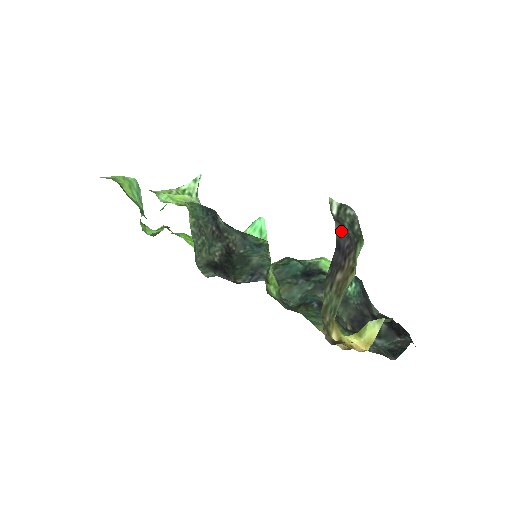
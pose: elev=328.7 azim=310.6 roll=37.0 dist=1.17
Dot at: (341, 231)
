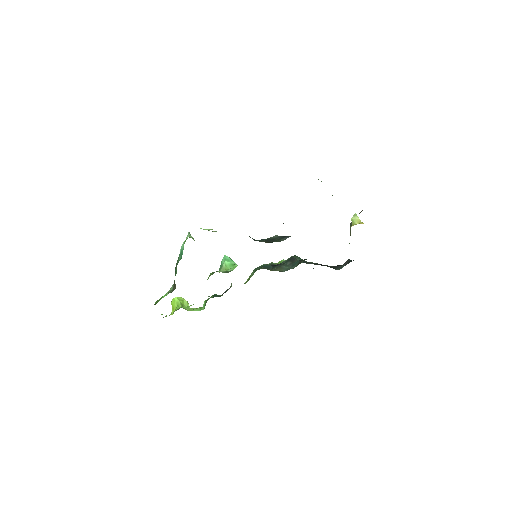
Dot at: occluded
